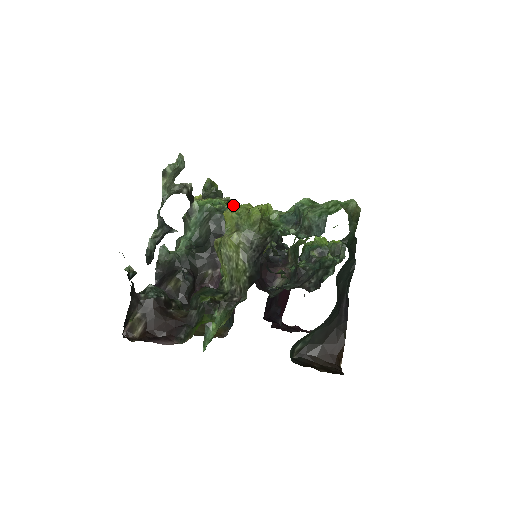
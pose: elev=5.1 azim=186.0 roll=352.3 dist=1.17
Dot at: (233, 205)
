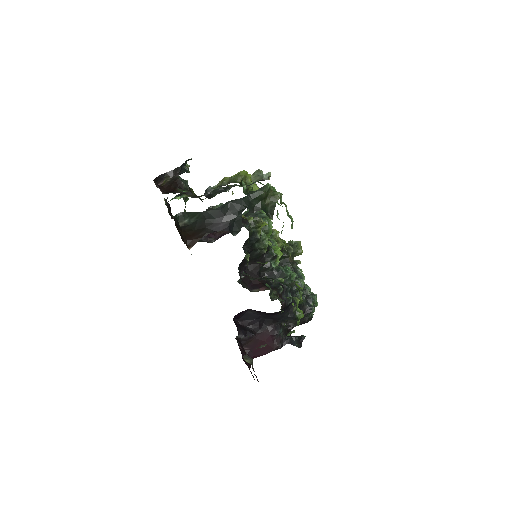
Dot at: occluded
